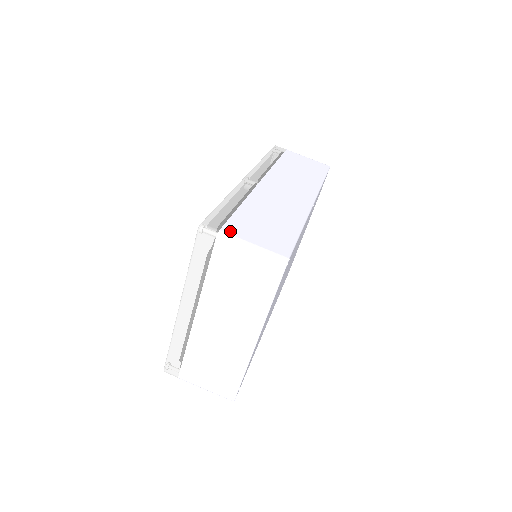
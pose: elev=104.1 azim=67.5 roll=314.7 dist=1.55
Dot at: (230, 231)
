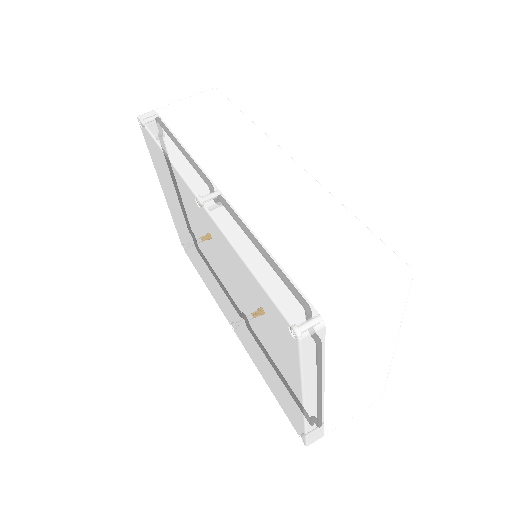
Dot at: (327, 302)
